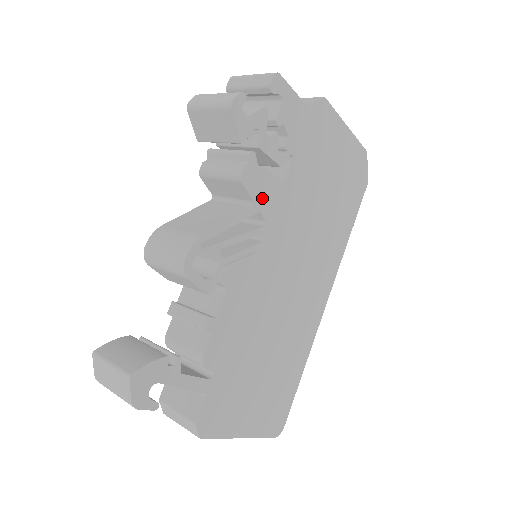
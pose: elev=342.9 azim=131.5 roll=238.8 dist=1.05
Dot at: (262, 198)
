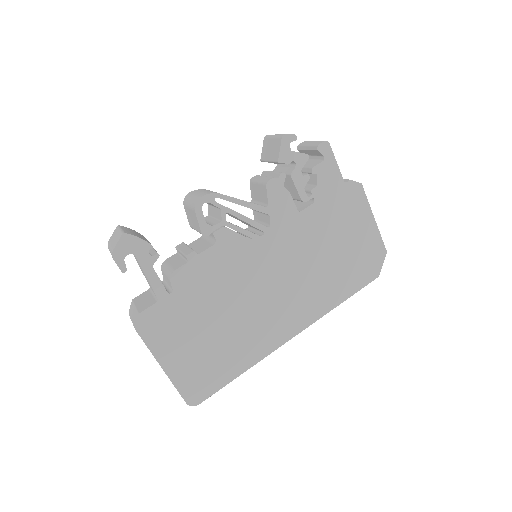
Dot at: (276, 208)
